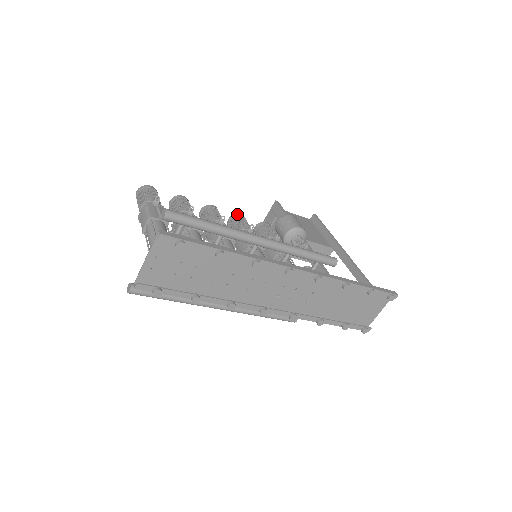
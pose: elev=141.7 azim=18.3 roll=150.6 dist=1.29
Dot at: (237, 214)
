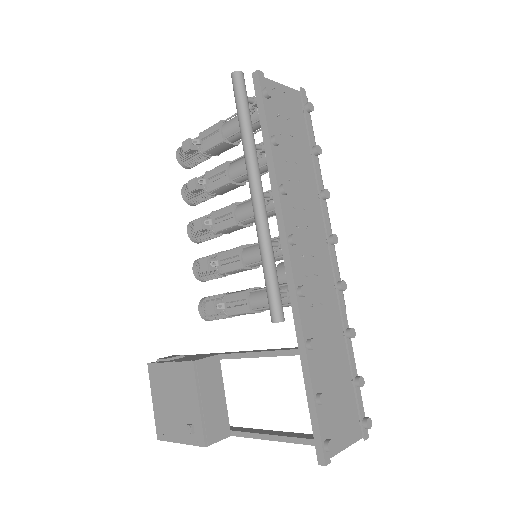
Dot at: occluded
